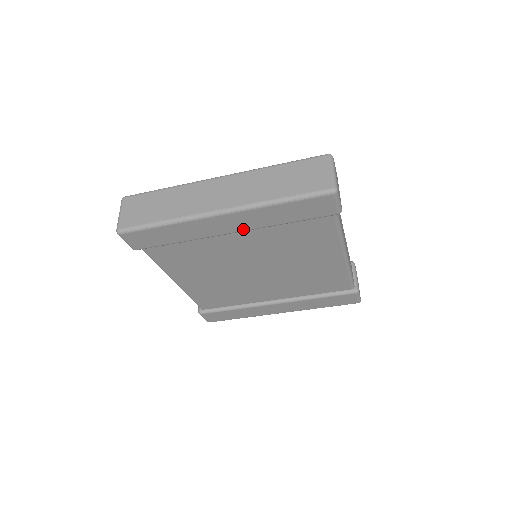
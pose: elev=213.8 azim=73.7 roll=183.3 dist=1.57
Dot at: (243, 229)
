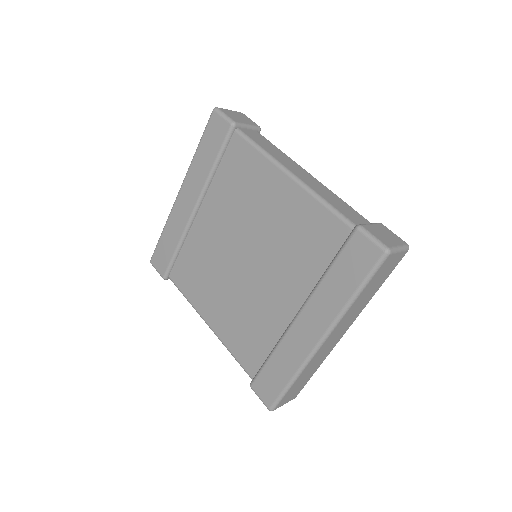
Dot at: (197, 198)
